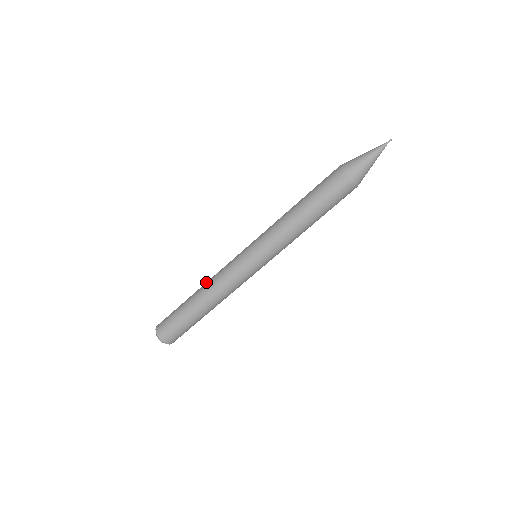
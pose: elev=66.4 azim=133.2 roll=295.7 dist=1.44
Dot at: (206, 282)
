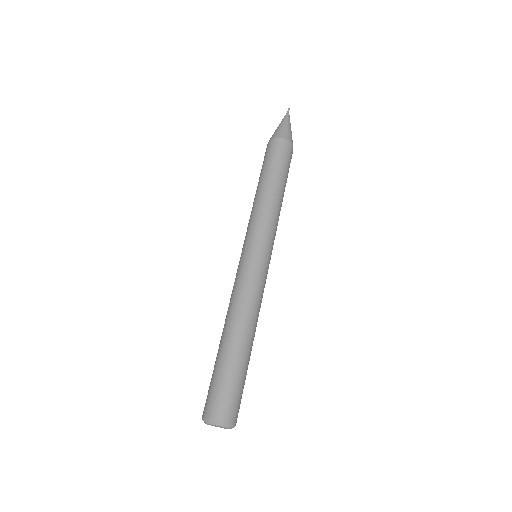
Dot at: (227, 316)
